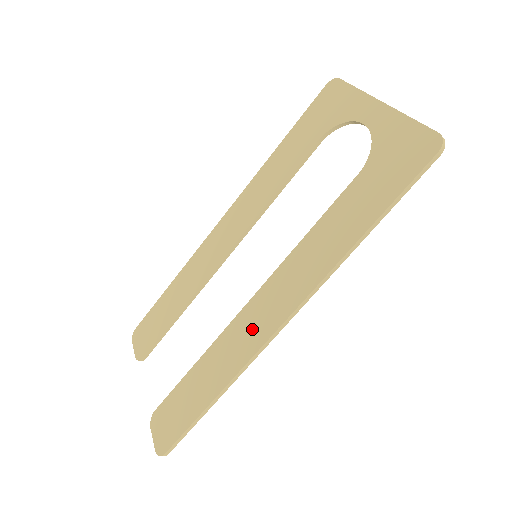
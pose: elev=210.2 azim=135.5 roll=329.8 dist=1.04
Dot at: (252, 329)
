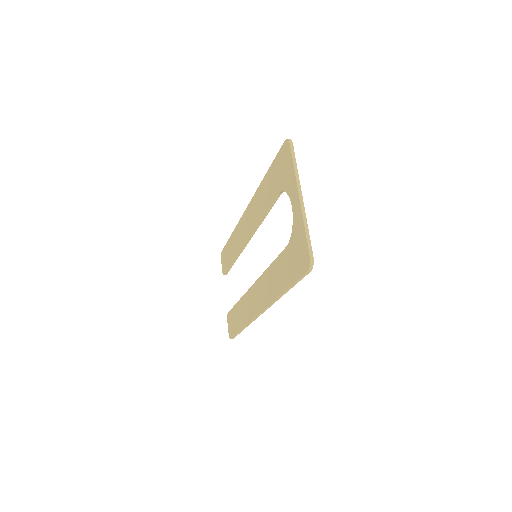
Dot at: (252, 305)
